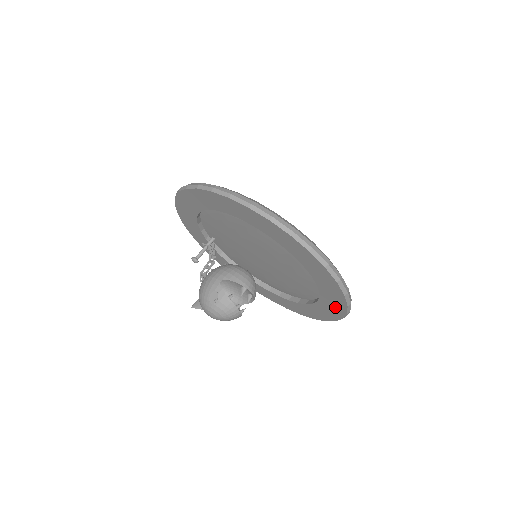
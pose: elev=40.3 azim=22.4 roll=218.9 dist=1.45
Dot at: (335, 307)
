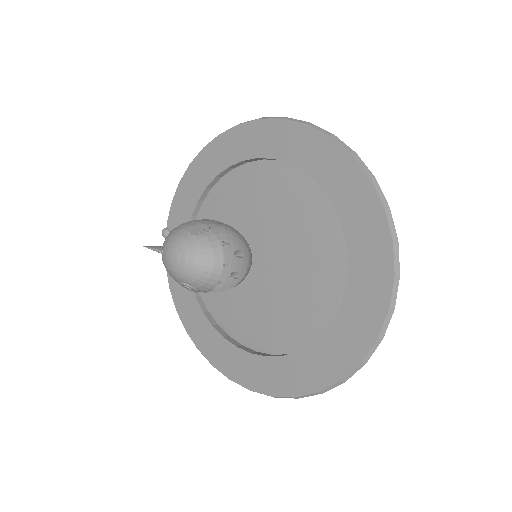
Dot at: (346, 348)
